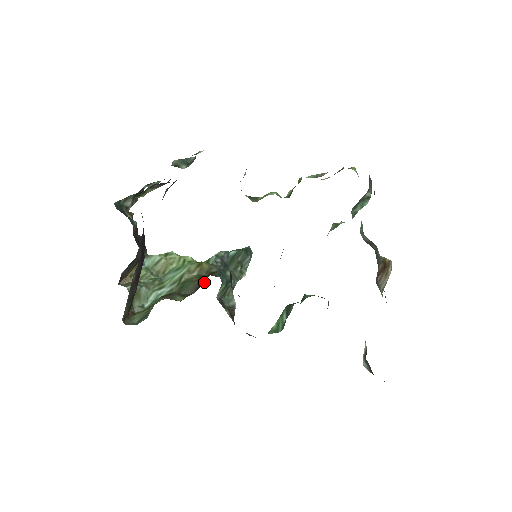
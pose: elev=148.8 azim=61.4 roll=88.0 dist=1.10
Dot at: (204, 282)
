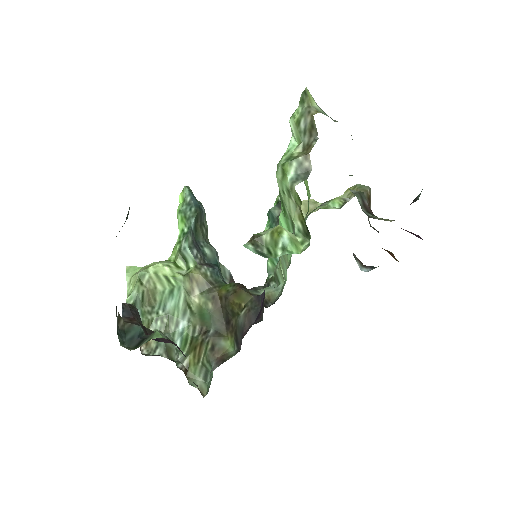
Dot at: (234, 316)
